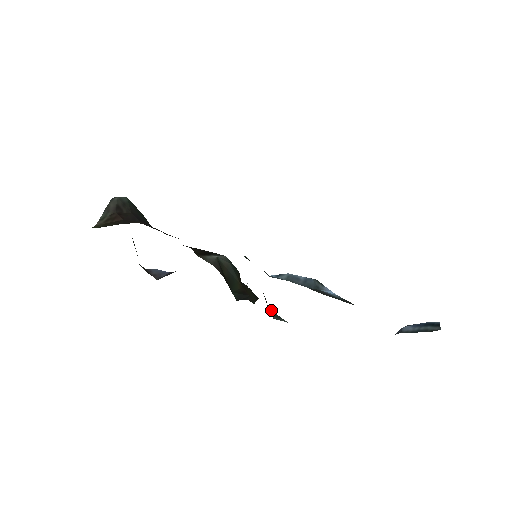
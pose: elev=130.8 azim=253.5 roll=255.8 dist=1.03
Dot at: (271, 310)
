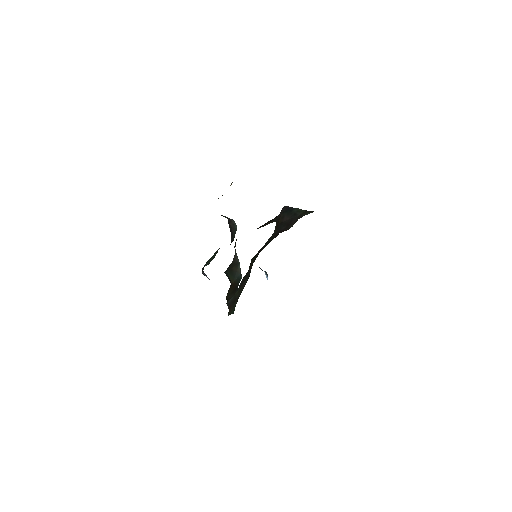
Dot at: occluded
